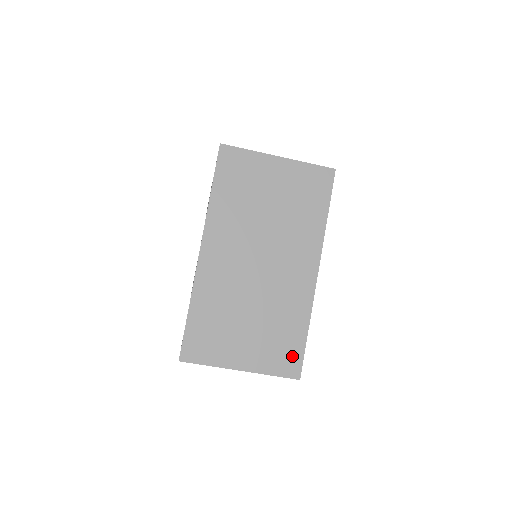
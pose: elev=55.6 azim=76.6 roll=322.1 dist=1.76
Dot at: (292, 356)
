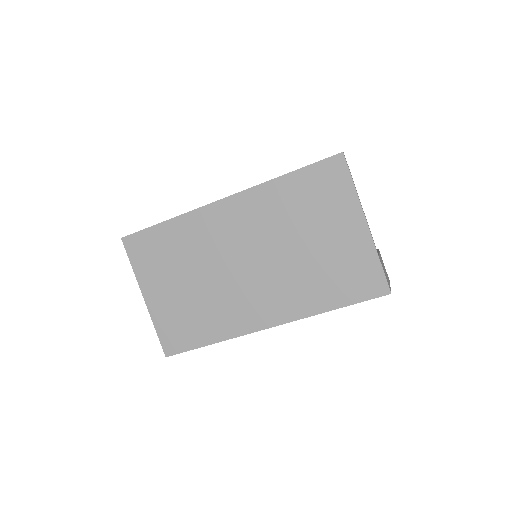
Dot at: (181, 340)
